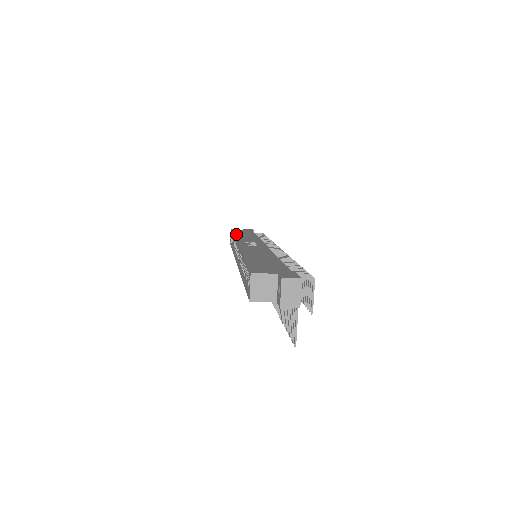
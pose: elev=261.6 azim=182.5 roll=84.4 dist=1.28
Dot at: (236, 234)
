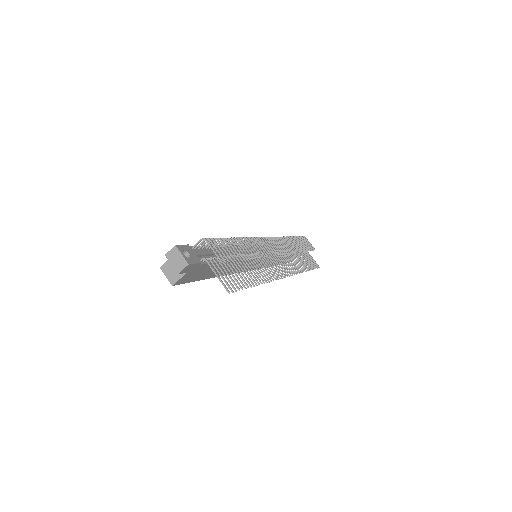
Dot at: occluded
